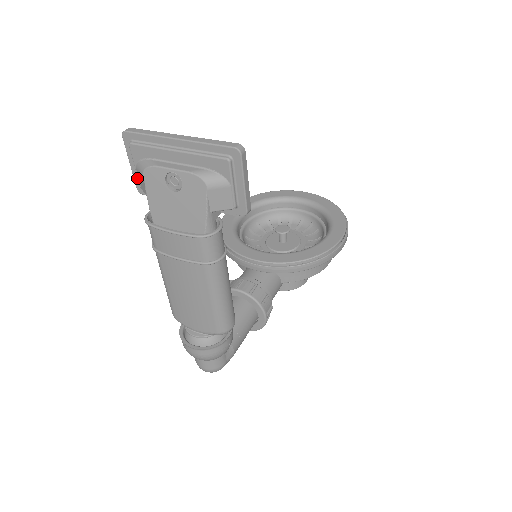
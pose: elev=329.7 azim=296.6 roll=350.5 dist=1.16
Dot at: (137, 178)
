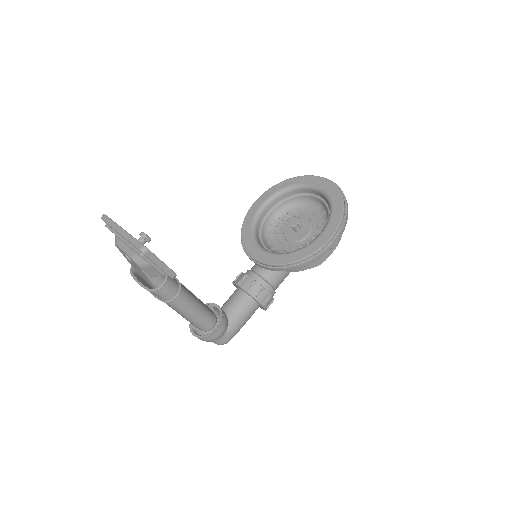
Dot at: occluded
